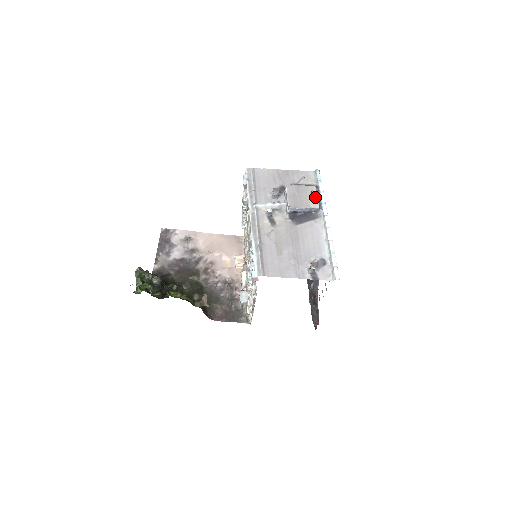
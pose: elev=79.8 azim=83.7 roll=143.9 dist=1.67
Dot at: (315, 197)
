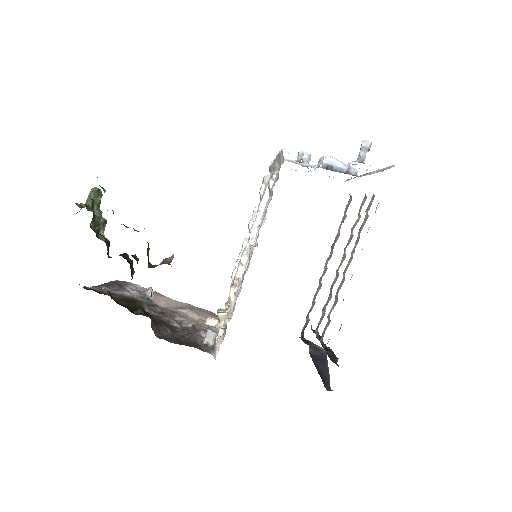
Dot at: occluded
